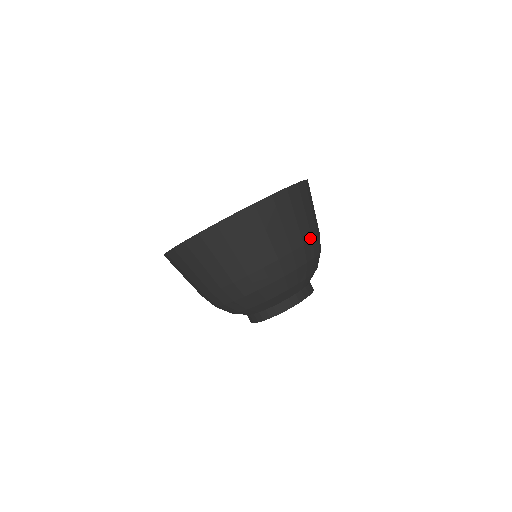
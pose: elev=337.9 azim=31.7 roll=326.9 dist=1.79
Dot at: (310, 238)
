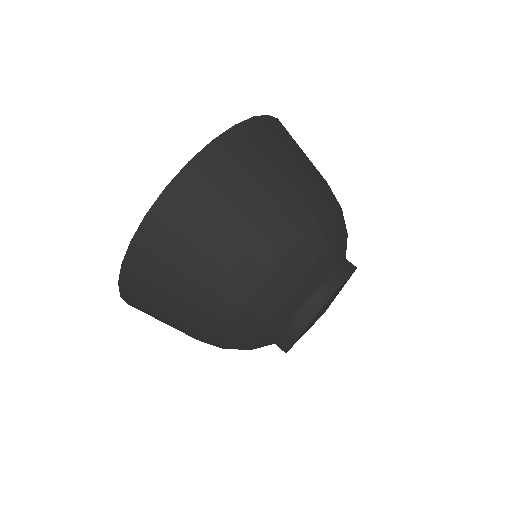
Dot at: (307, 186)
